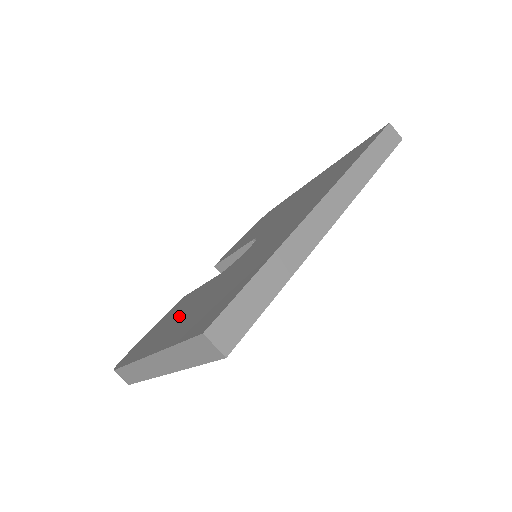
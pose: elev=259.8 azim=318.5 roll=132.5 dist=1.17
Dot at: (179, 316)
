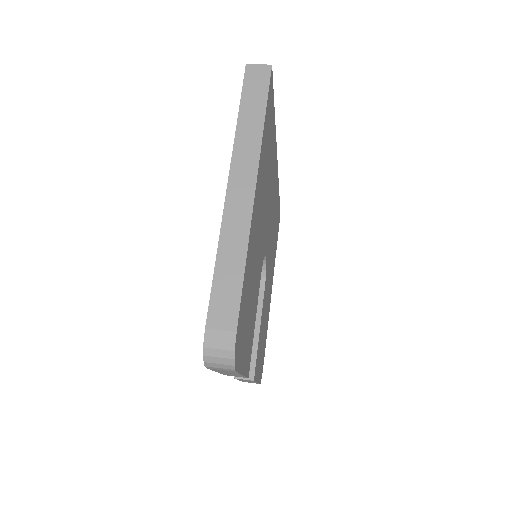
Dot at: occluded
